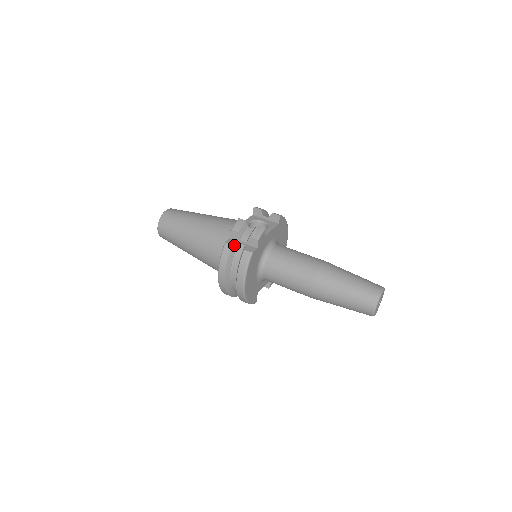
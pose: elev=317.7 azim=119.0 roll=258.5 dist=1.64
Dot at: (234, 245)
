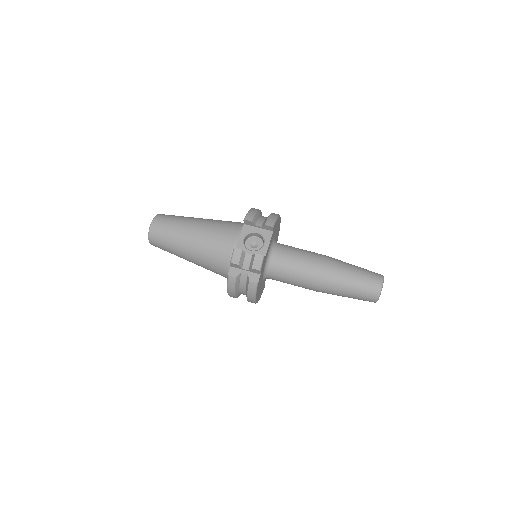
Dot at: (238, 276)
